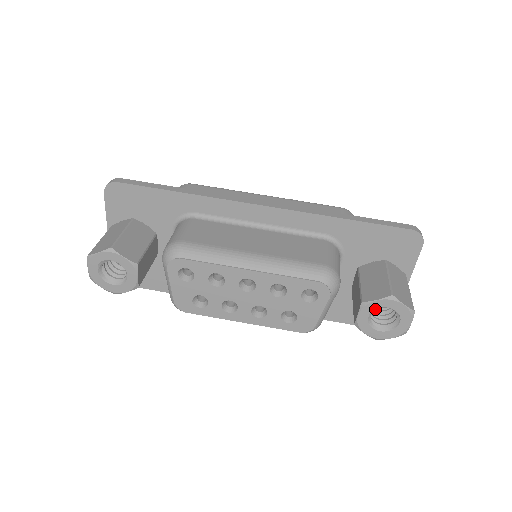
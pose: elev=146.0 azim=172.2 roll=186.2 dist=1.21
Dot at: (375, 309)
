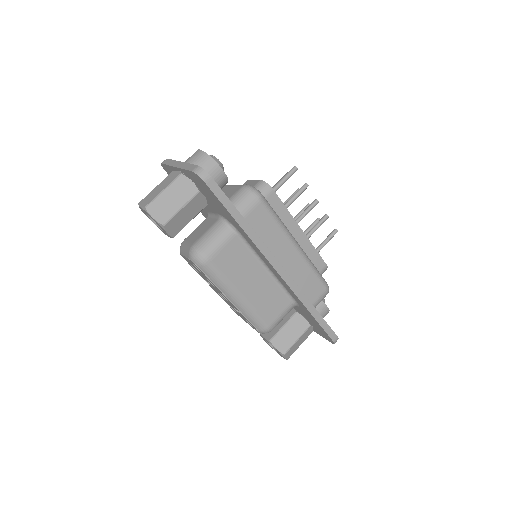
Dot at: occluded
